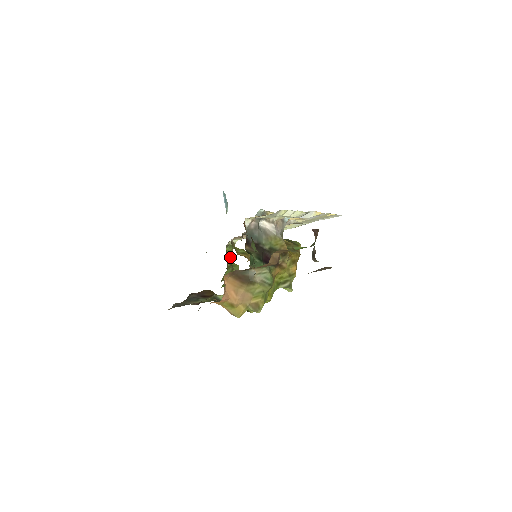
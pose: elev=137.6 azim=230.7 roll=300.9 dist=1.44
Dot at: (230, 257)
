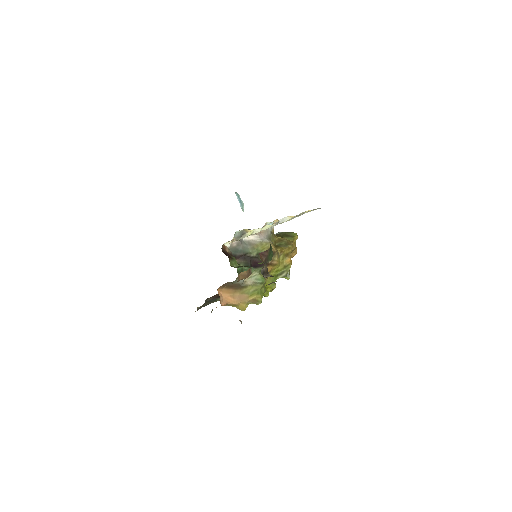
Dot at: occluded
